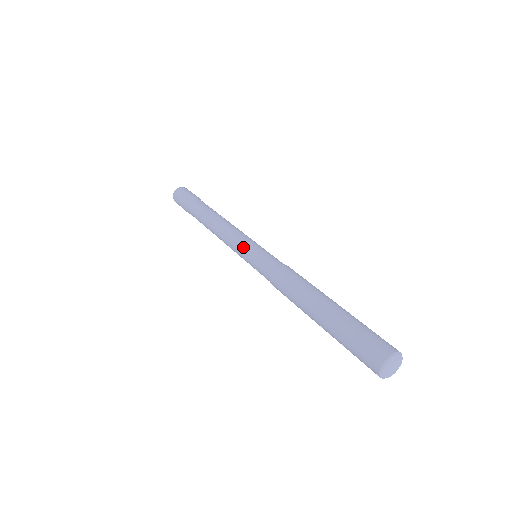
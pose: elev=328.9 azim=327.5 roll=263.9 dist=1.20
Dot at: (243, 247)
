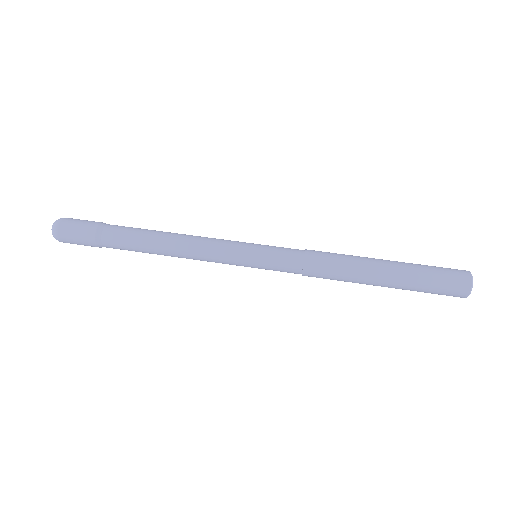
Dot at: (243, 245)
